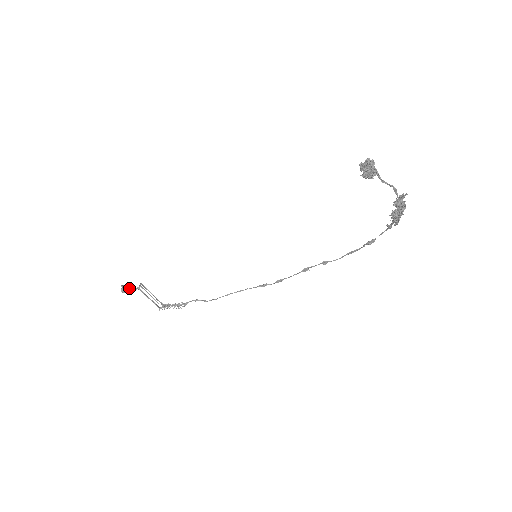
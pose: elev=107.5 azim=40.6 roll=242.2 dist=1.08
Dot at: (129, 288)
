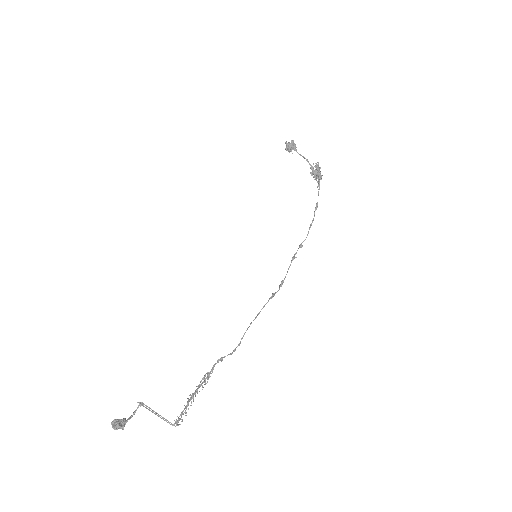
Dot at: (124, 419)
